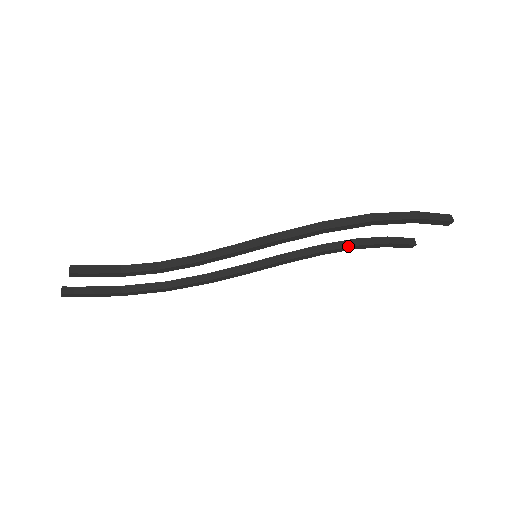
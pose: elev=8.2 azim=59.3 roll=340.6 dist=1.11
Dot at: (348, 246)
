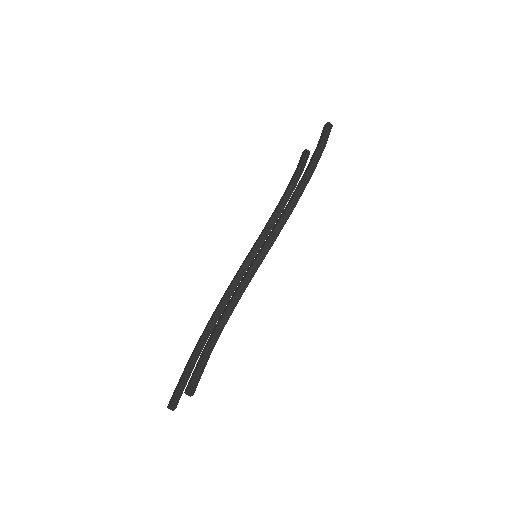
Dot at: (291, 194)
